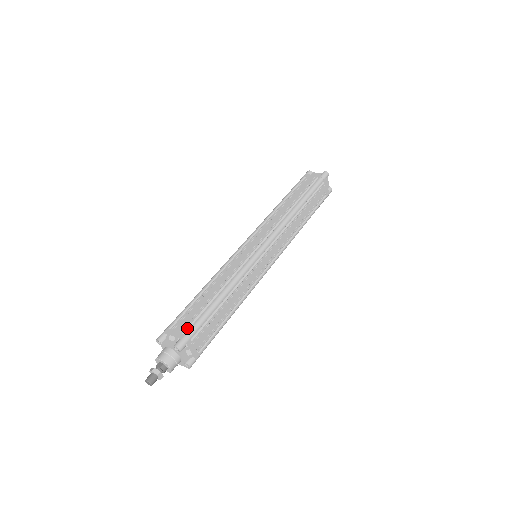
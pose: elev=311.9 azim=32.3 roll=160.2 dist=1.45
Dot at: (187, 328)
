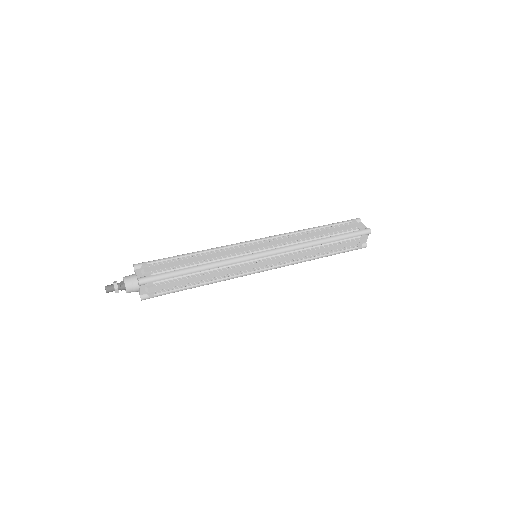
Dot at: (157, 272)
